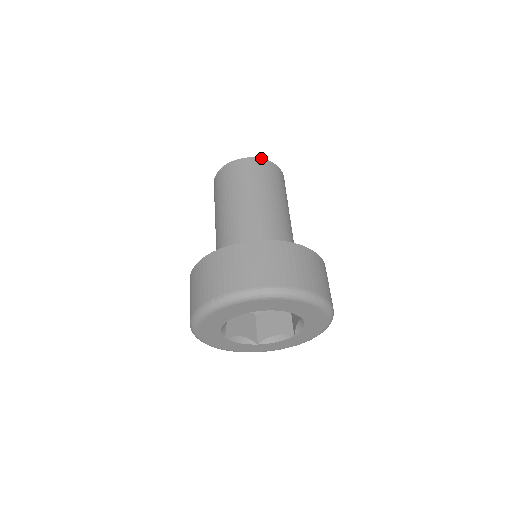
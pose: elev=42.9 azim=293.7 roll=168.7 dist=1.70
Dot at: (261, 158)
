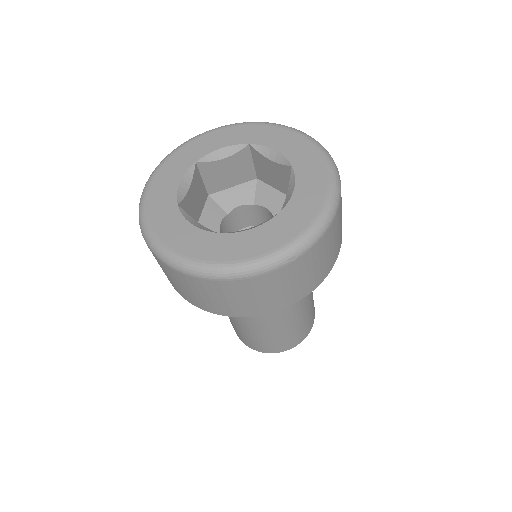
Dot at: occluded
